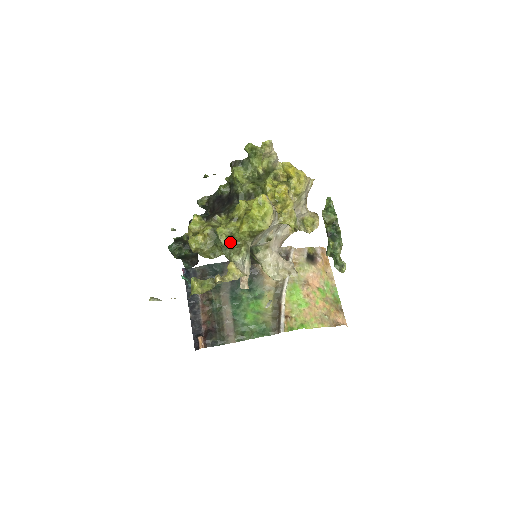
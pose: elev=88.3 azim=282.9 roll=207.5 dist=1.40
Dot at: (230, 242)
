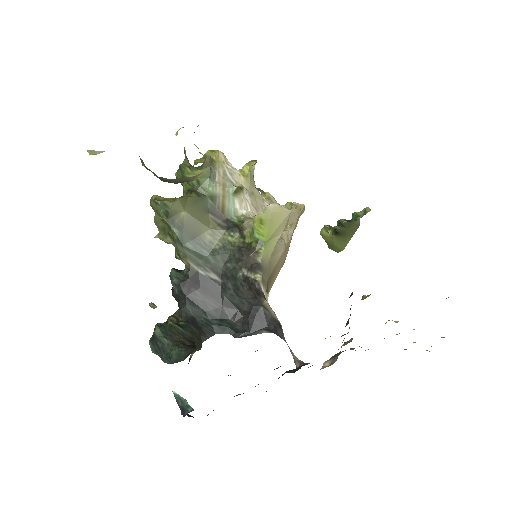
Dot at: occluded
